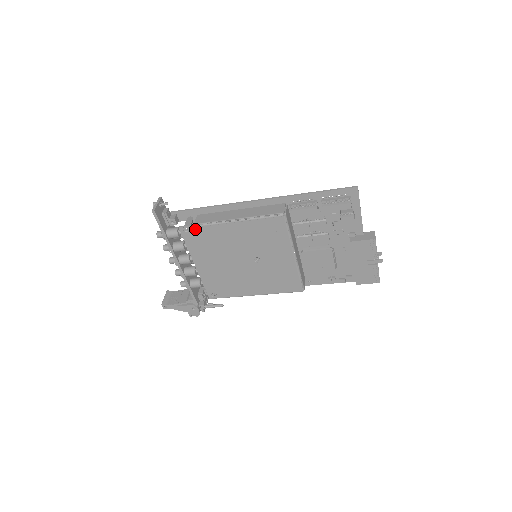
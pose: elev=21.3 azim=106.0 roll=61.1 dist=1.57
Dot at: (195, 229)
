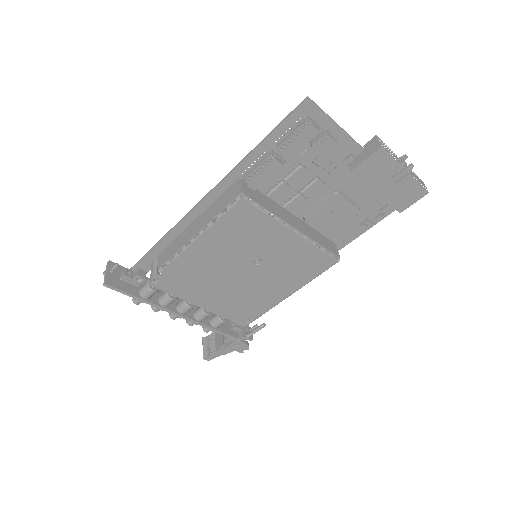
Dot at: (163, 274)
